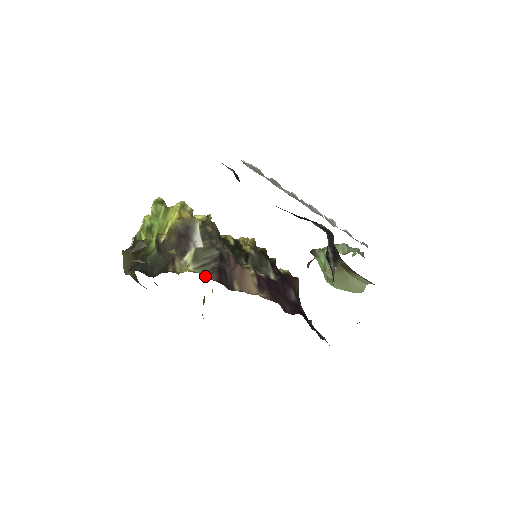
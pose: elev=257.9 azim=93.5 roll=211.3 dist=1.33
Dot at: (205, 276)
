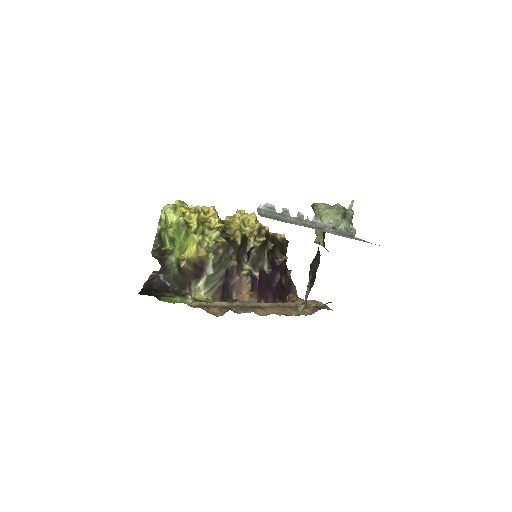
Dot at: (212, 299)
